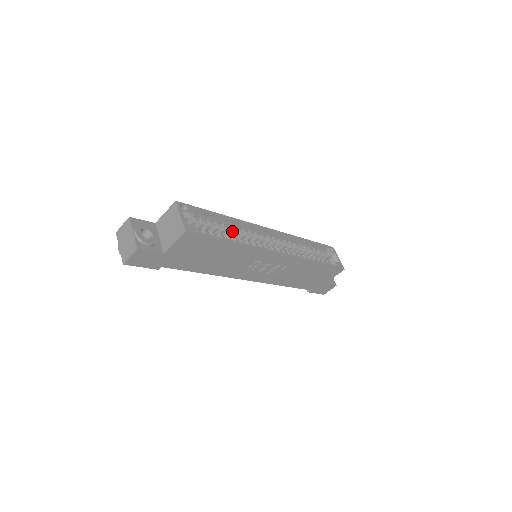
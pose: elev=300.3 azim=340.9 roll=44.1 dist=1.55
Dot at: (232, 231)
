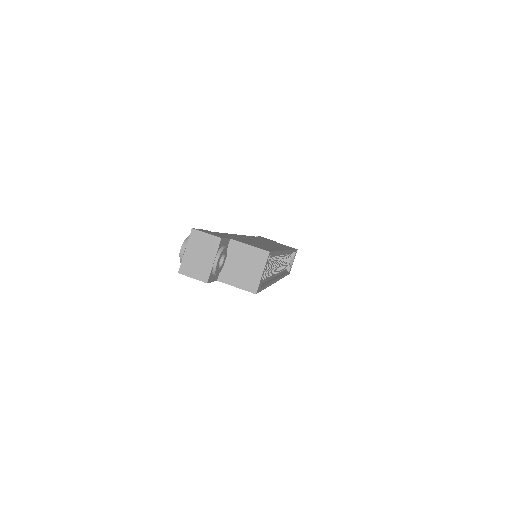
Dot at: (270, 262)
